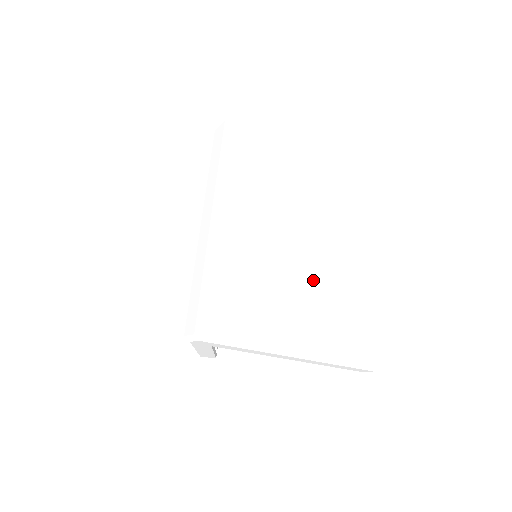
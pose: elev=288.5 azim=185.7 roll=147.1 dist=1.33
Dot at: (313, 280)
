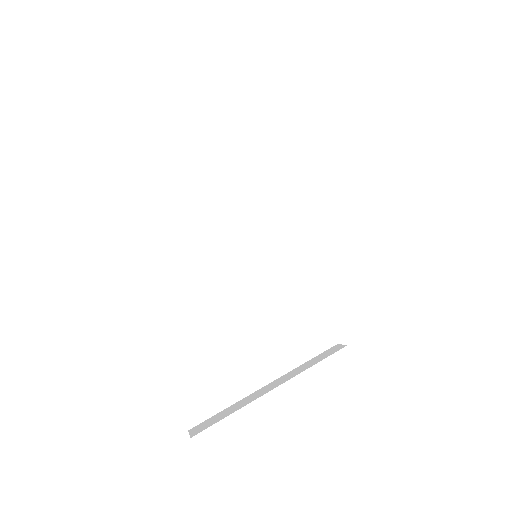
Dot at: (254, 222)
